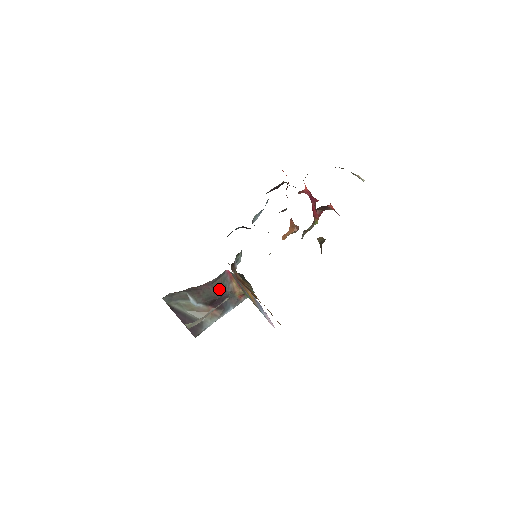
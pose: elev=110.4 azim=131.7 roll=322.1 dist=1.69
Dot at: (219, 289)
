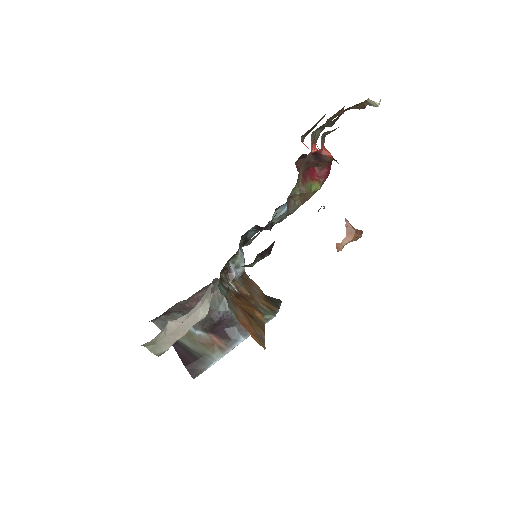
Dot at: (215, 307)
